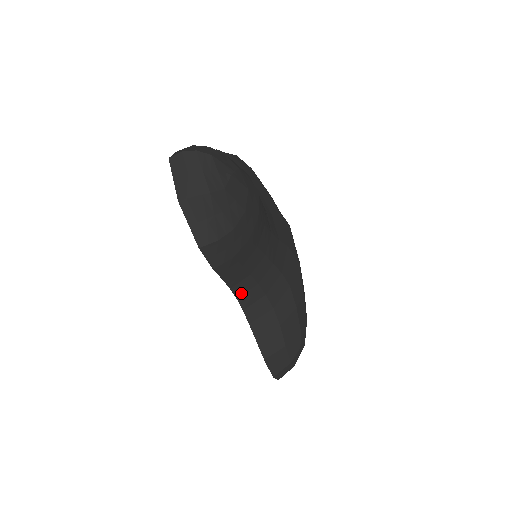
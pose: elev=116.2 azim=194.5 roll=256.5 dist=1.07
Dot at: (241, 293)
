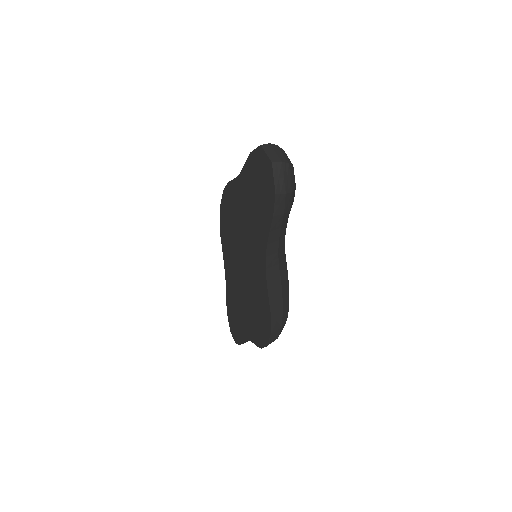
Dot at: (269, 254)
